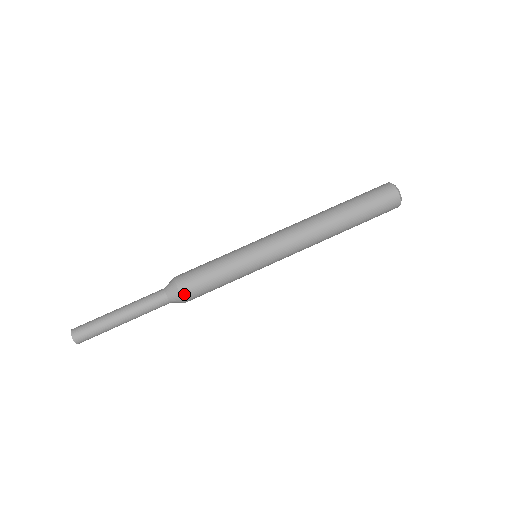
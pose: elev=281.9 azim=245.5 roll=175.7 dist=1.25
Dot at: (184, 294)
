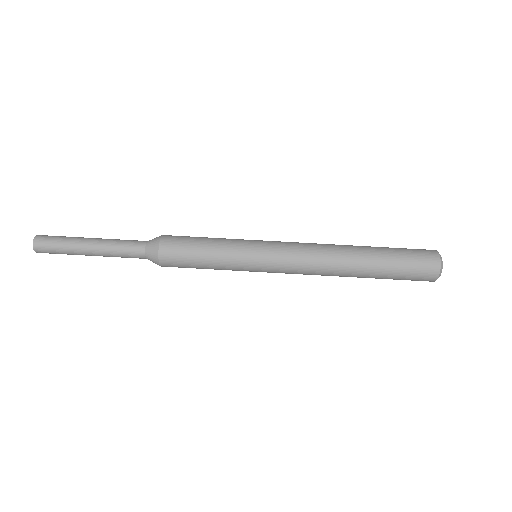
Dot at: (163, 264)
